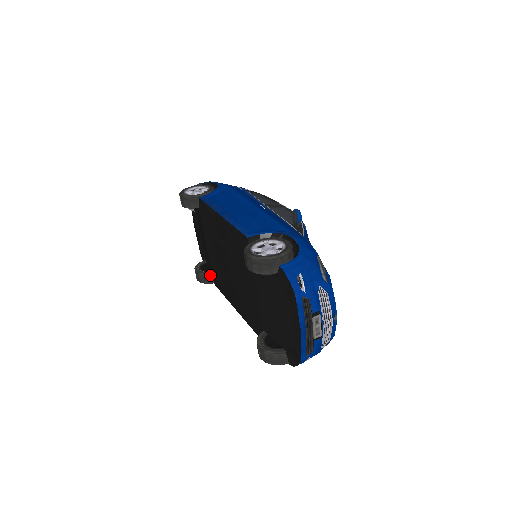
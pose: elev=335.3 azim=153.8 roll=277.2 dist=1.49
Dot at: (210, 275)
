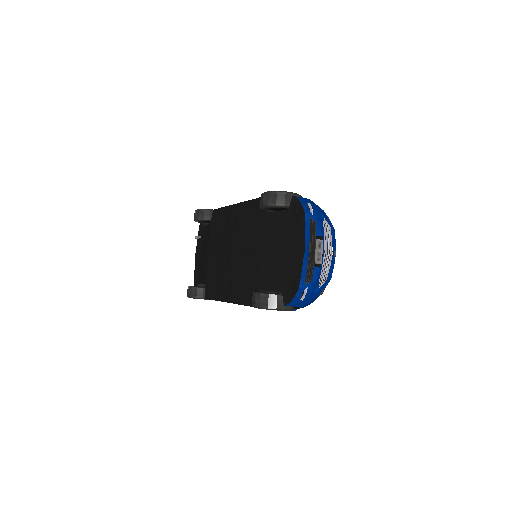
Dot at: (203, 289)
